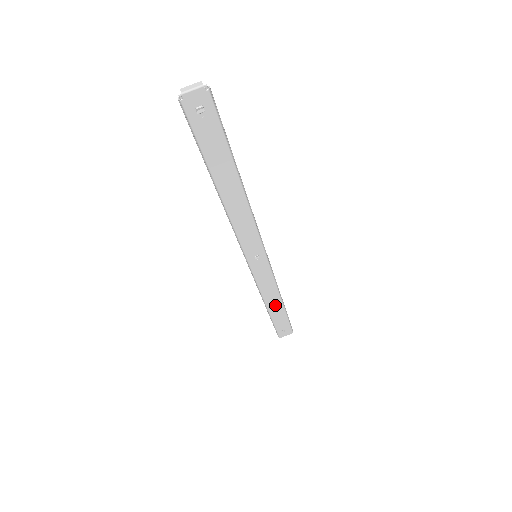
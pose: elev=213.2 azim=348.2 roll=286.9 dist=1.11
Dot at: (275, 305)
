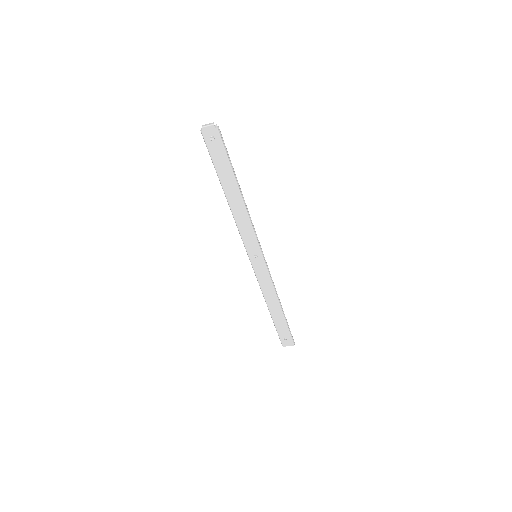
Dot at: (275, 308)
